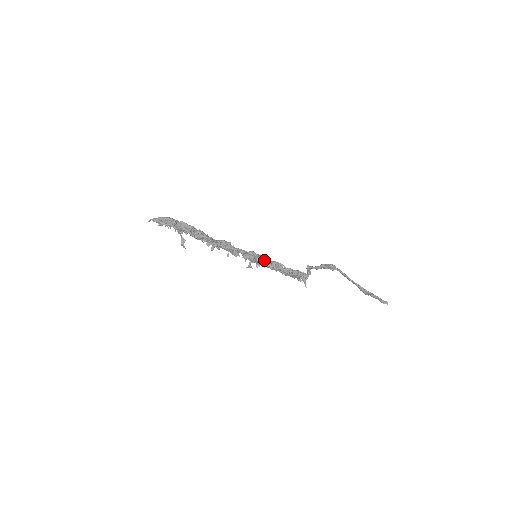
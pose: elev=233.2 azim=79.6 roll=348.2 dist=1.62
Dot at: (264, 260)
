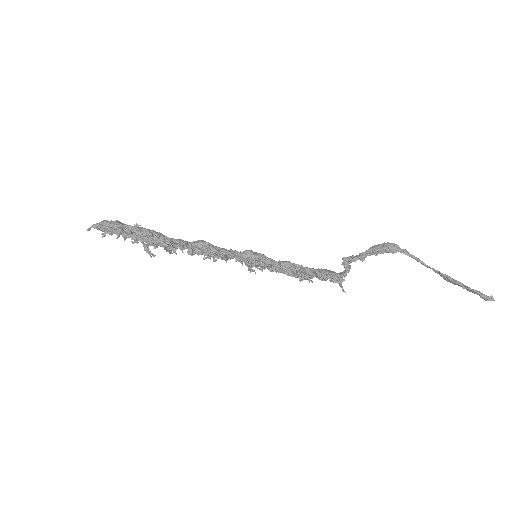
Dot at: (267, 263)
